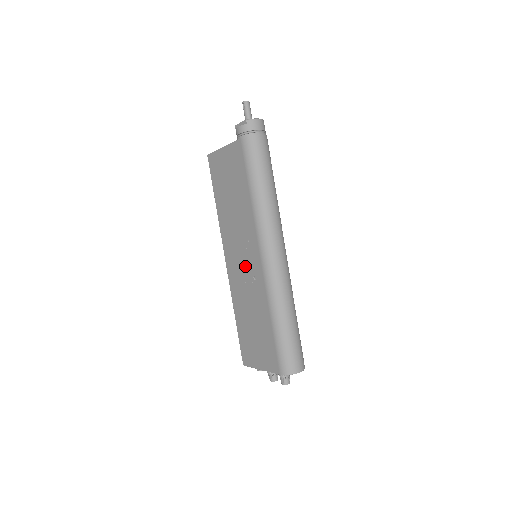
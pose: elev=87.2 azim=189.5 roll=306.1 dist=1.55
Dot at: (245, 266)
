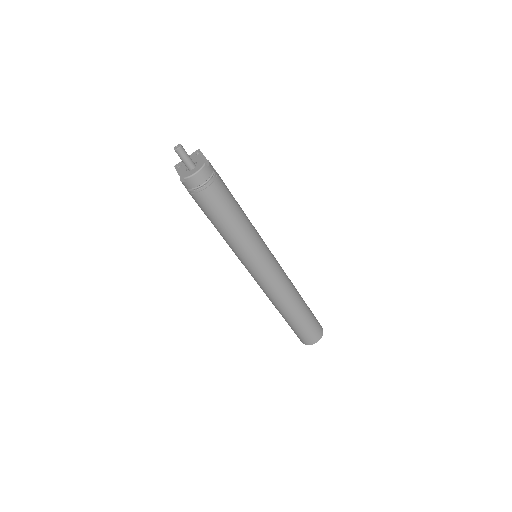
Dot at: occluded
